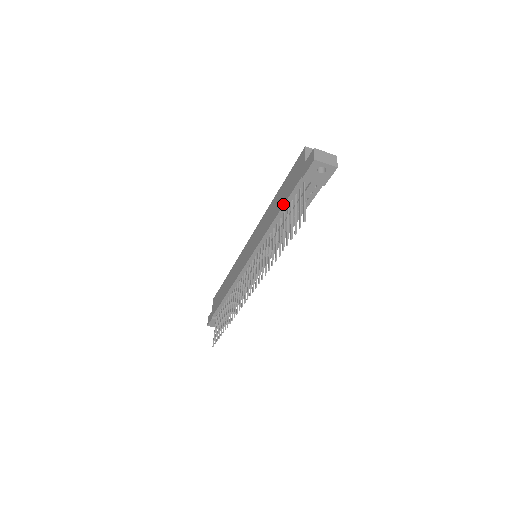
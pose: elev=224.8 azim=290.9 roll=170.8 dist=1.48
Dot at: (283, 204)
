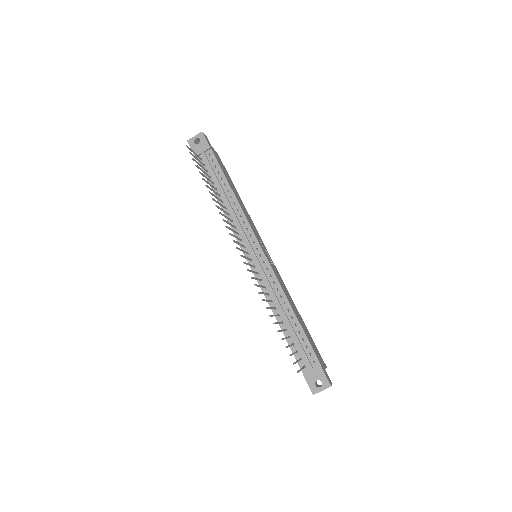
Dot at: occluded
